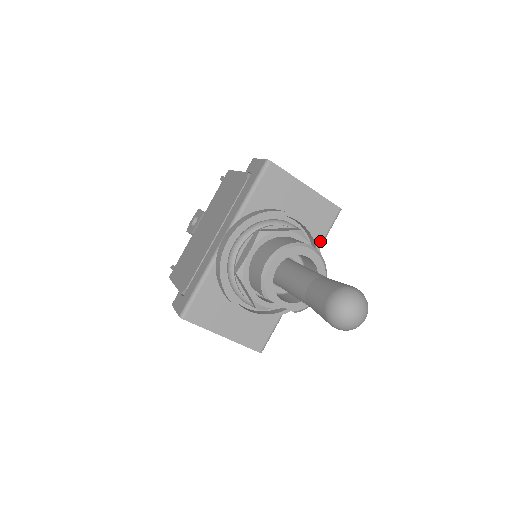
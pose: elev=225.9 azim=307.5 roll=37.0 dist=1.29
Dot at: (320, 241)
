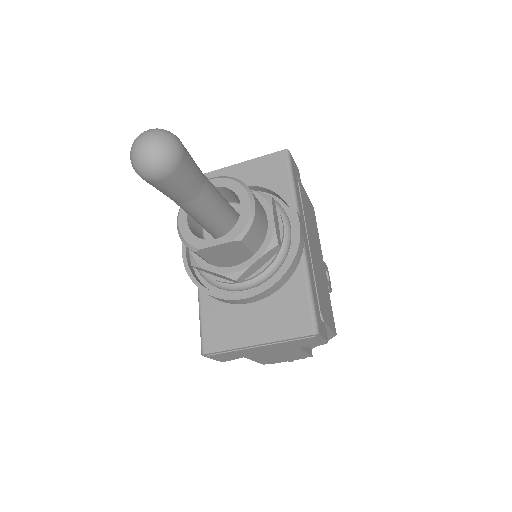
Dot at: (288, 188)
